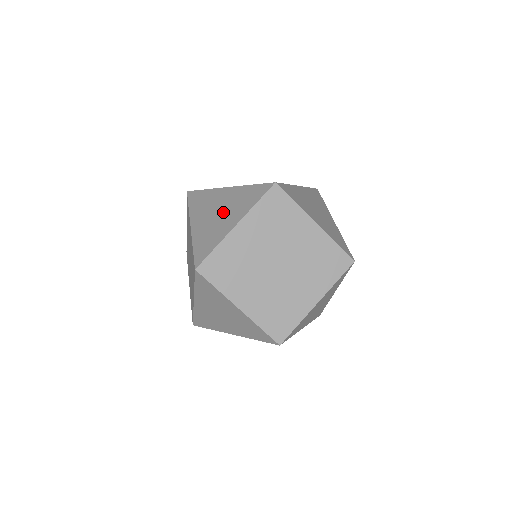
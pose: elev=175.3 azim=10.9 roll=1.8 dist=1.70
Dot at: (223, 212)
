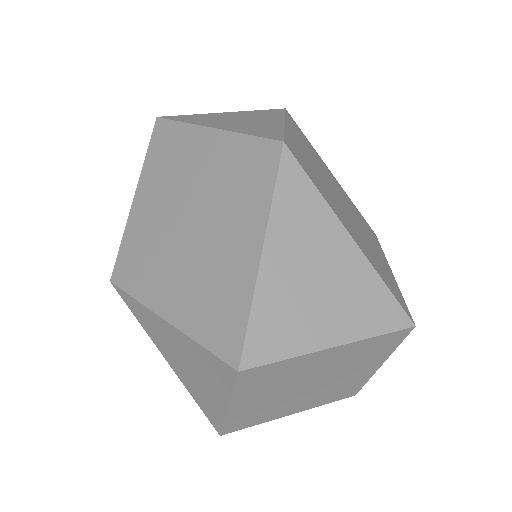
Dot at: (193, 370)
